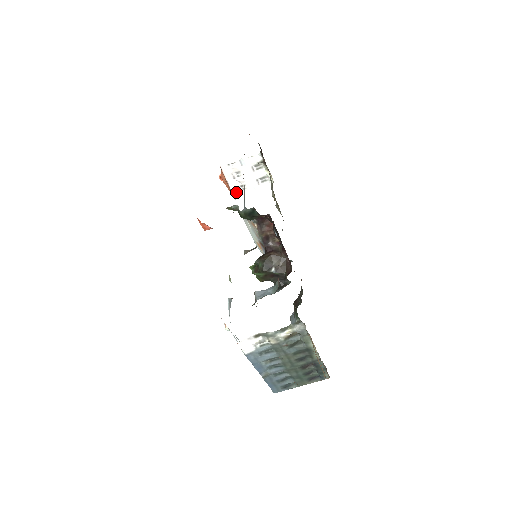
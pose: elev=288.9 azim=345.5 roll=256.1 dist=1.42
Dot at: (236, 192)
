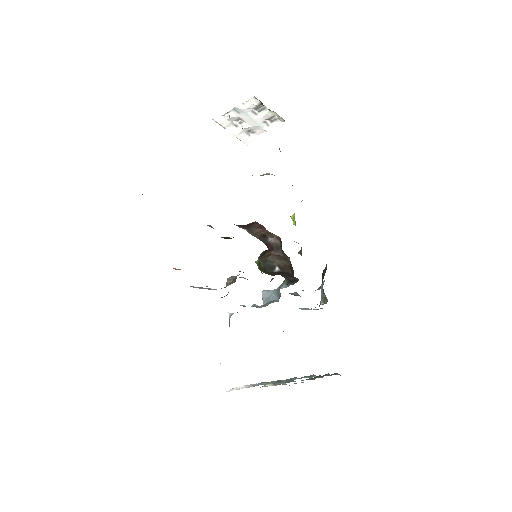
Dot at: (245, 138)
